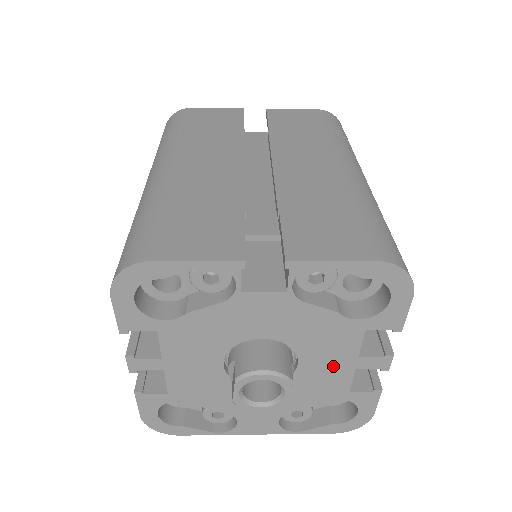
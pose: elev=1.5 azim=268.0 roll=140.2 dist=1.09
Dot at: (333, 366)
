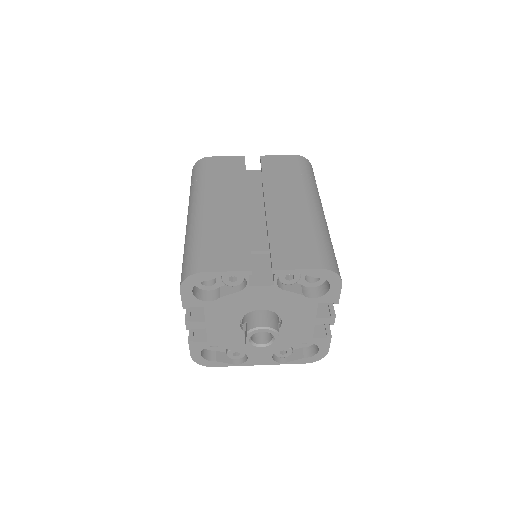
Dot at: (302, 323)
